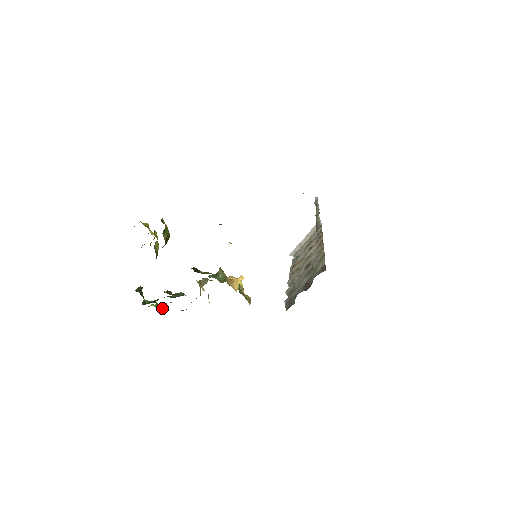
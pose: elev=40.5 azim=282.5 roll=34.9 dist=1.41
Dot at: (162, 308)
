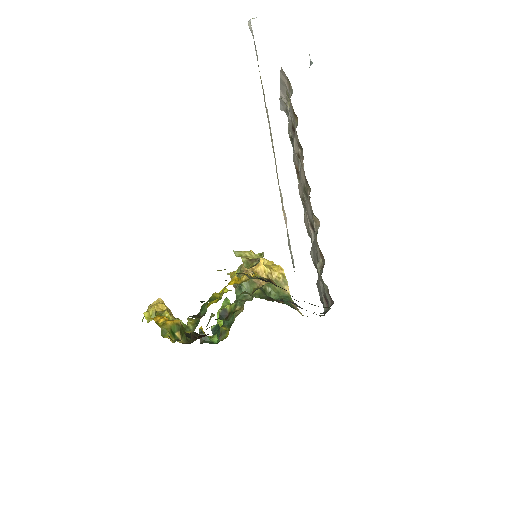
Dot at: occluded
